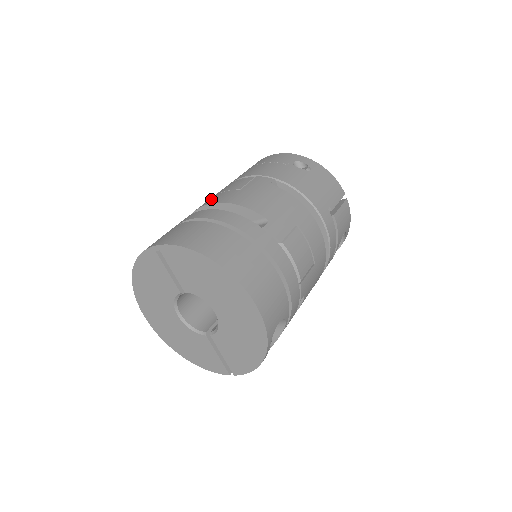
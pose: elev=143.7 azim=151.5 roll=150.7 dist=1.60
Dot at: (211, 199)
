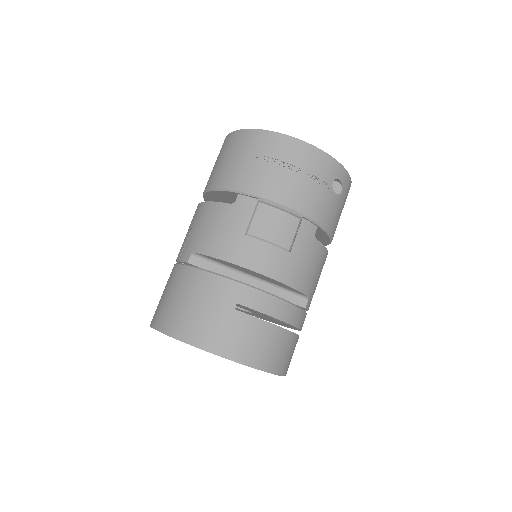
Dot at: (258, 256)
